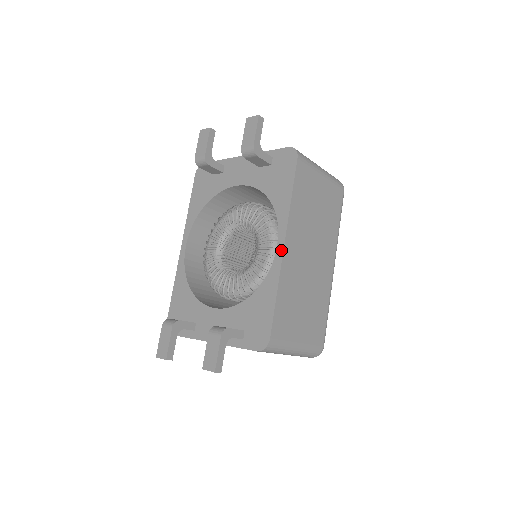
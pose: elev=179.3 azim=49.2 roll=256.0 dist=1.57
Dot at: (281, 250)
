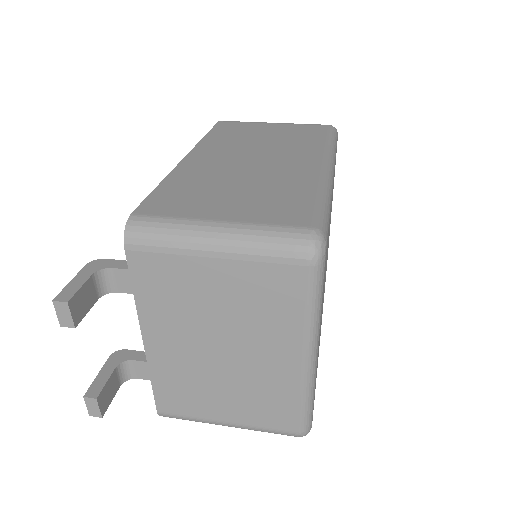
Dot at: occluded
